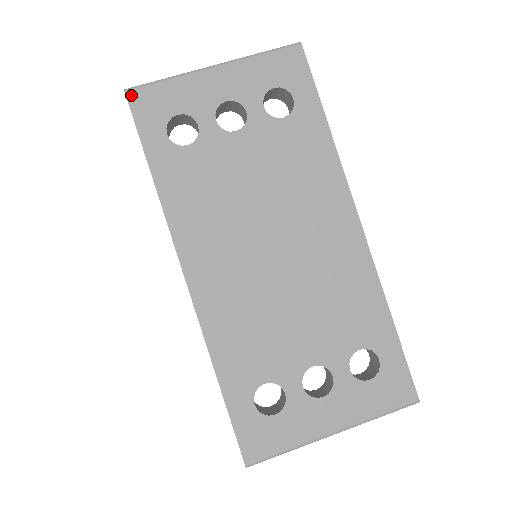
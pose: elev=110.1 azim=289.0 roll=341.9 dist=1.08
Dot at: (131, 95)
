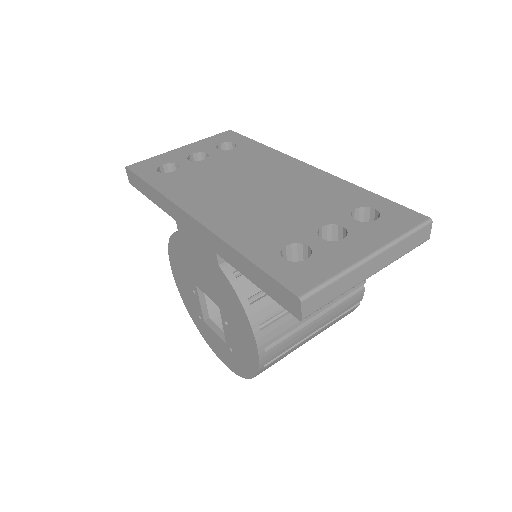
Dot at: (130, 167)
